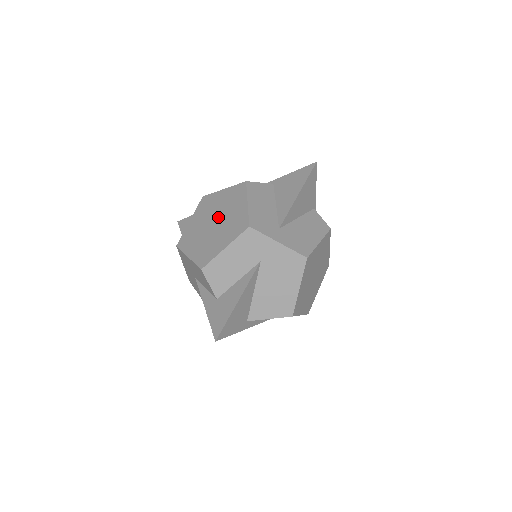
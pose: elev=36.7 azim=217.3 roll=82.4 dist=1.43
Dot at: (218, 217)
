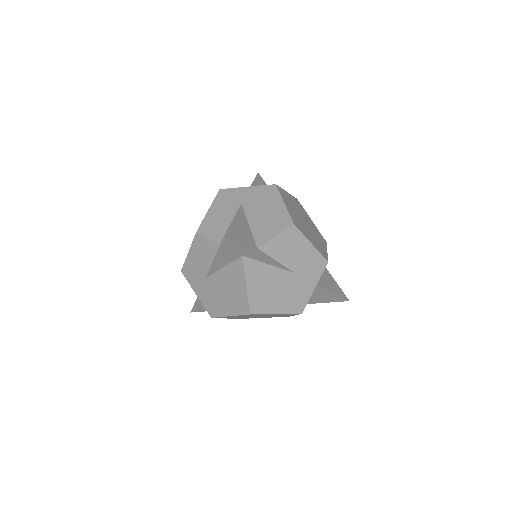
Dot at: occluded
